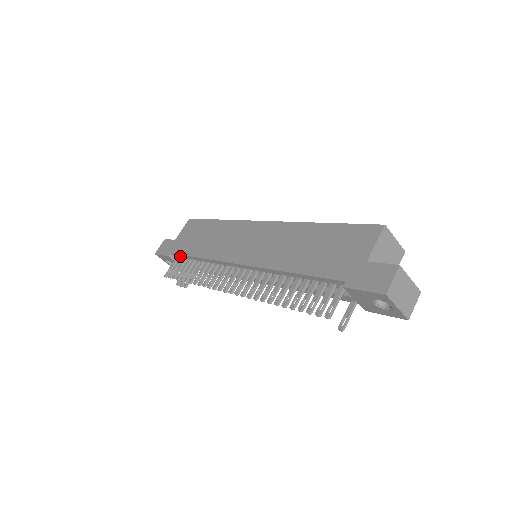
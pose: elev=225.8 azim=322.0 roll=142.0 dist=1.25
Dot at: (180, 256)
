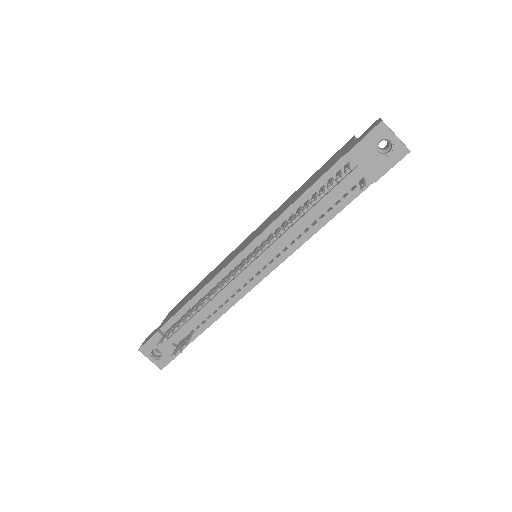
Dot at: (171, 322)
